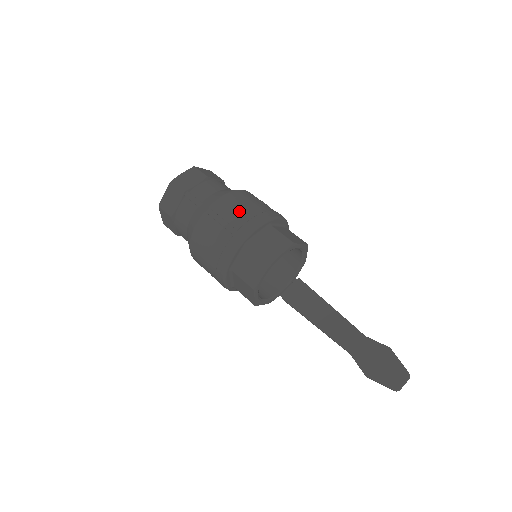
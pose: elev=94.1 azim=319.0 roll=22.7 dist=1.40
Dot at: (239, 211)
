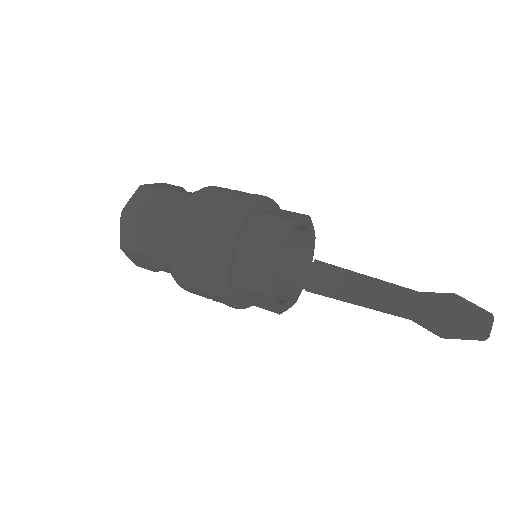
Dot at: (213, 212)
